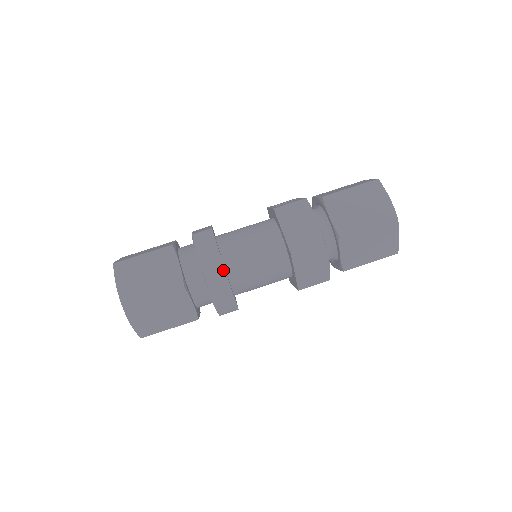
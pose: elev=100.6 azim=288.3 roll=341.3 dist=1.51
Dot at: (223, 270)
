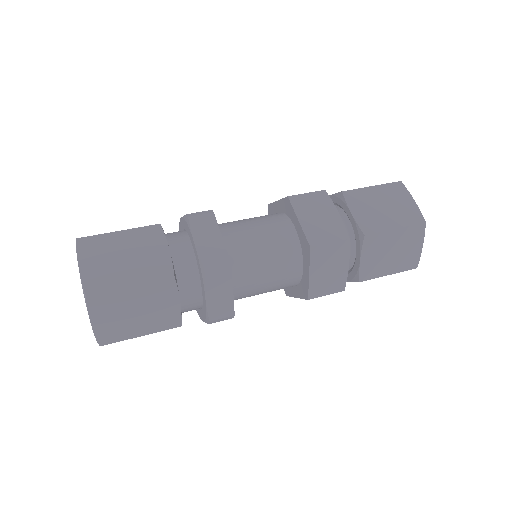
Dot at: (227, 259)
